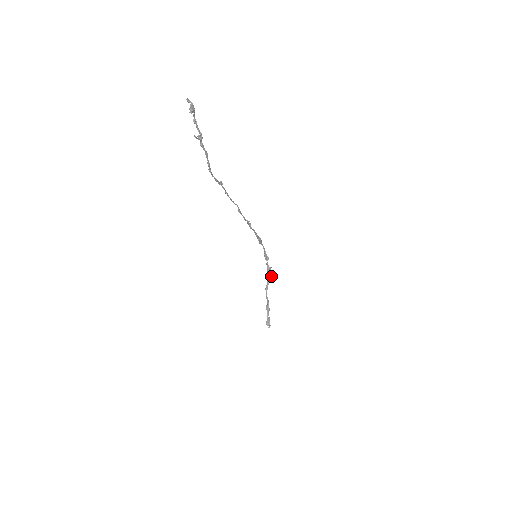
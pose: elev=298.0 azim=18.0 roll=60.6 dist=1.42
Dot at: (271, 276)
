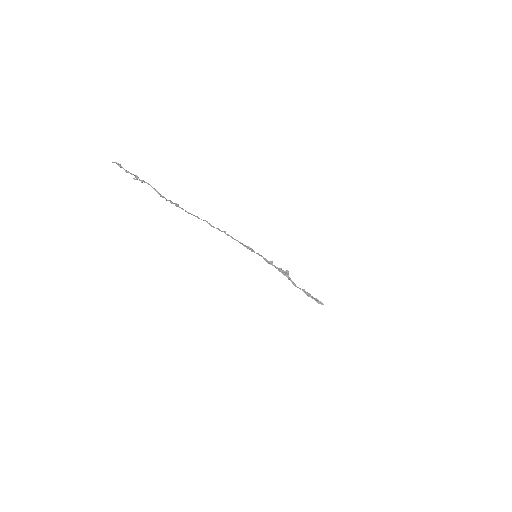
Dot at: (287, 273)
